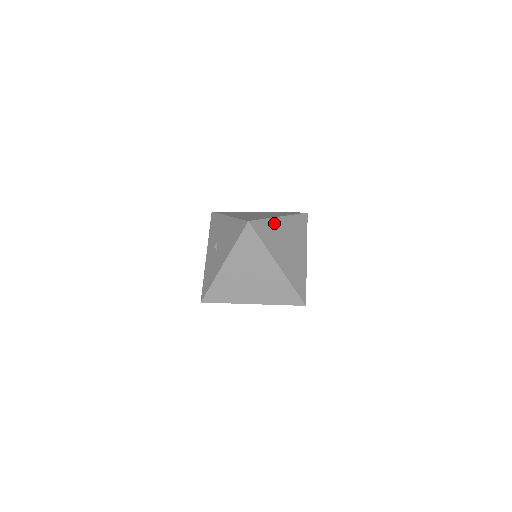
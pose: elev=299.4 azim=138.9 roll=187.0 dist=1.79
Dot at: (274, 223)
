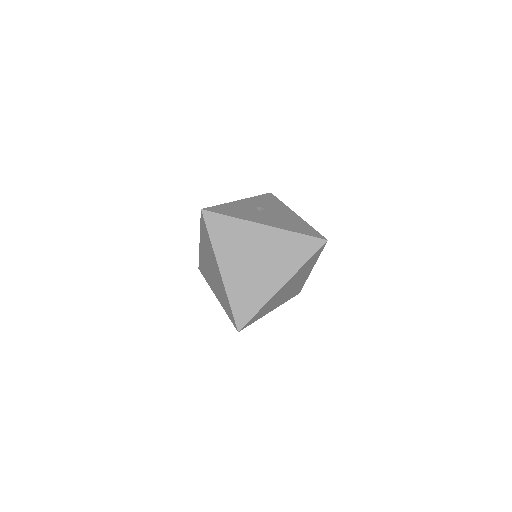
Dot at: (312, 266)
